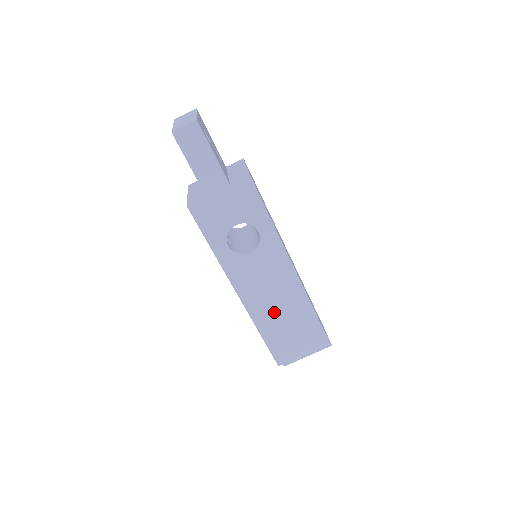
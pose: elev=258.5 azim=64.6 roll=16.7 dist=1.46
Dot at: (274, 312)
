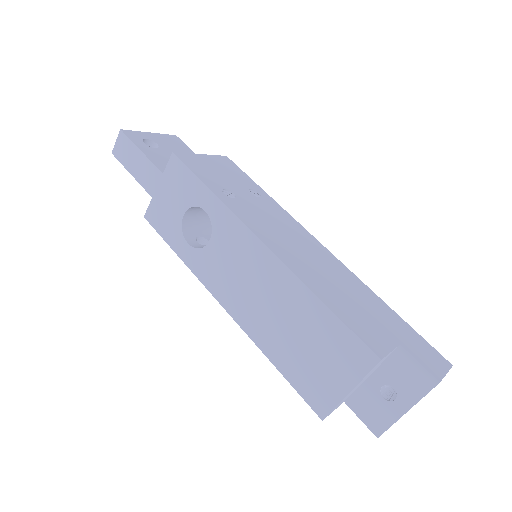
Dot at: (271, 320)
